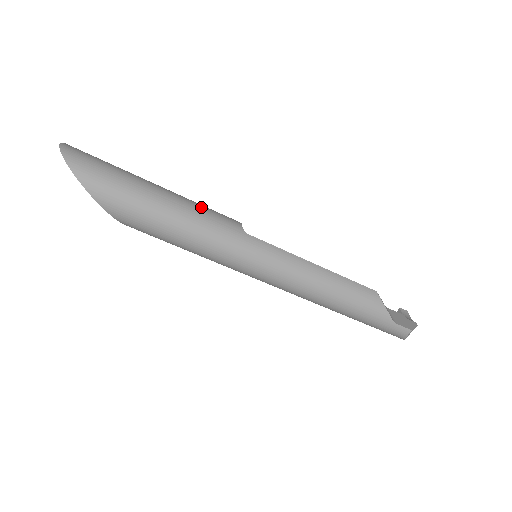
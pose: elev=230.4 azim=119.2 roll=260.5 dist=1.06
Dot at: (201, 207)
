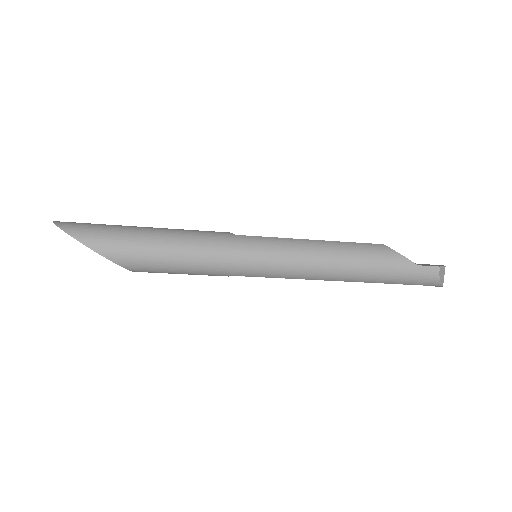
Dot at: (188, 230)
